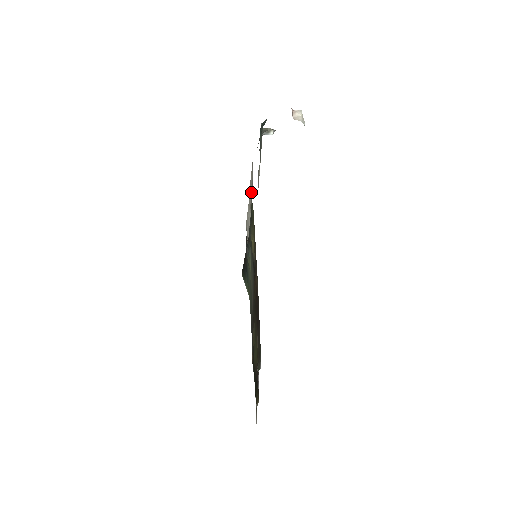
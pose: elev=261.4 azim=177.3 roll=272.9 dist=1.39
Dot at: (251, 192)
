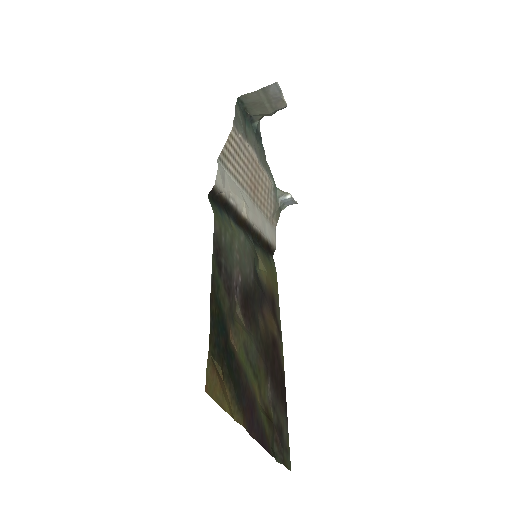
Dot at: (259, 221)
